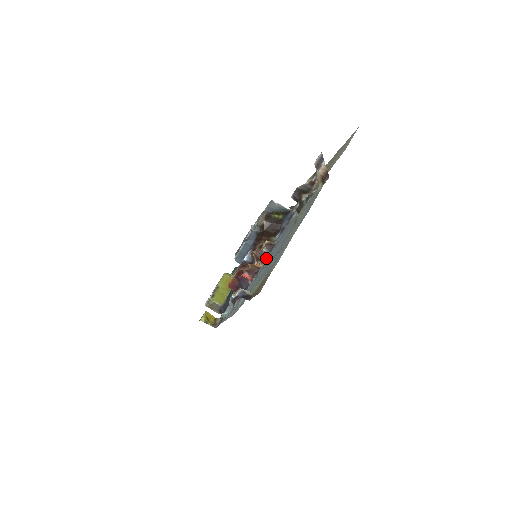
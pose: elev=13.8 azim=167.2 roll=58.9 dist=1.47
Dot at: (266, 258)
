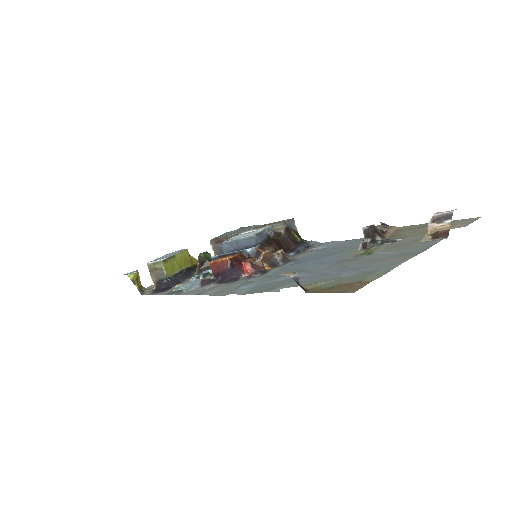
Dot at: (276, 265)
